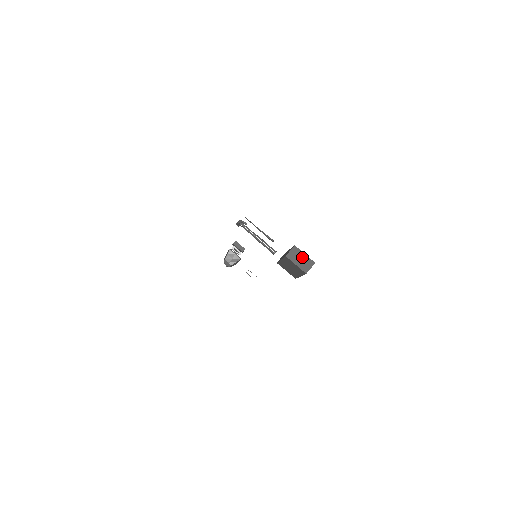
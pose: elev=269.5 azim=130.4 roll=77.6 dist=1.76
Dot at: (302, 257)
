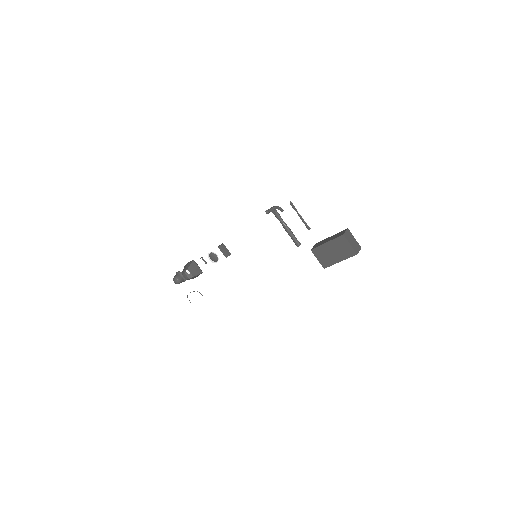
Dot at: (353, 240)
